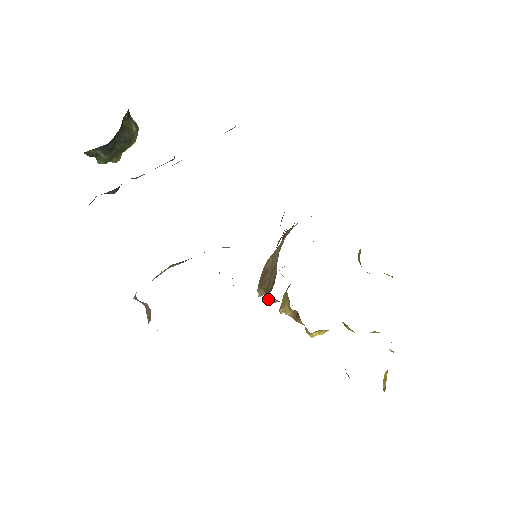
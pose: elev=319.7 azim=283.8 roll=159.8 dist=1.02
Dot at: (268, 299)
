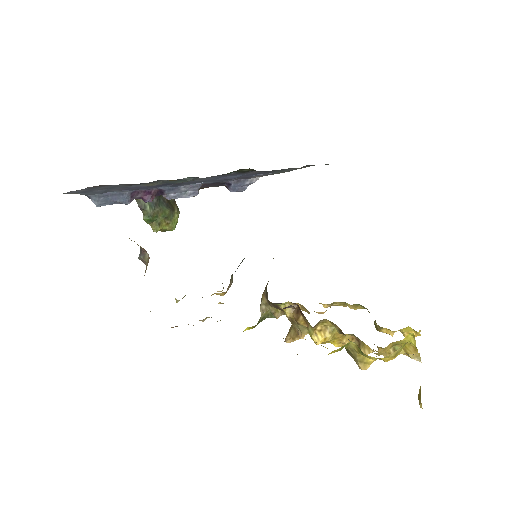
Dot at: (267, 295)
